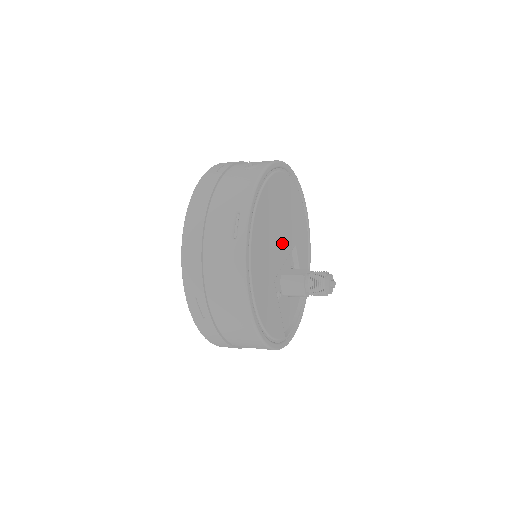
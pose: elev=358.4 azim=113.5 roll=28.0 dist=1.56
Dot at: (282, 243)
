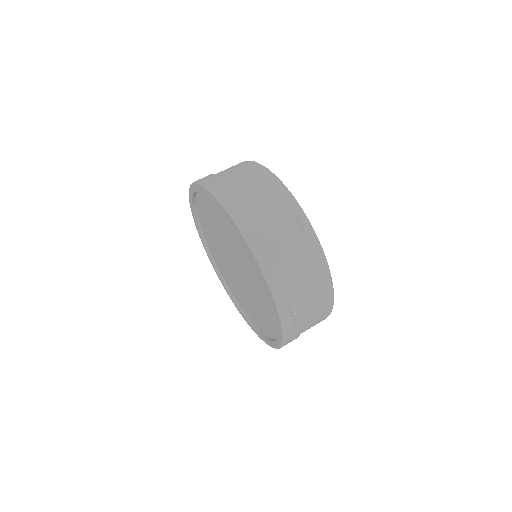
Dot at: occluded
